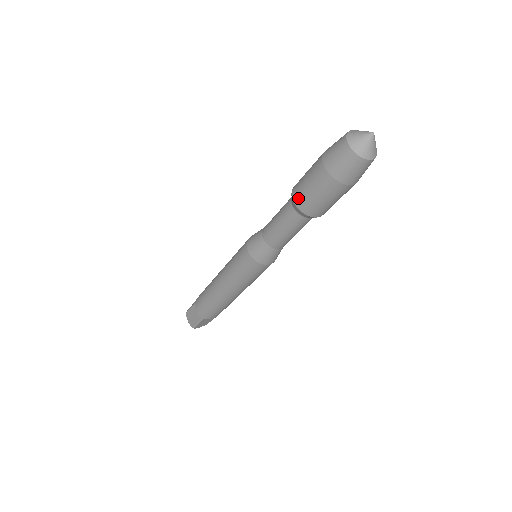
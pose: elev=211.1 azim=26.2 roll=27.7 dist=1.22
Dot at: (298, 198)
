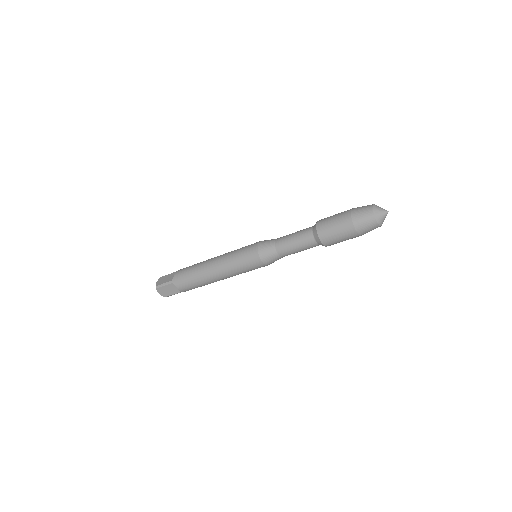
Dot at: (326, 241)
